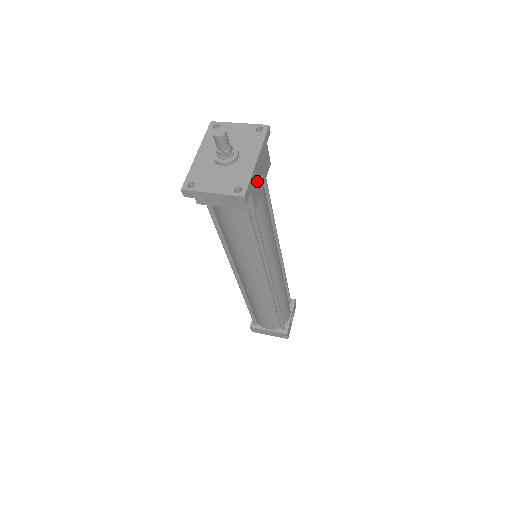
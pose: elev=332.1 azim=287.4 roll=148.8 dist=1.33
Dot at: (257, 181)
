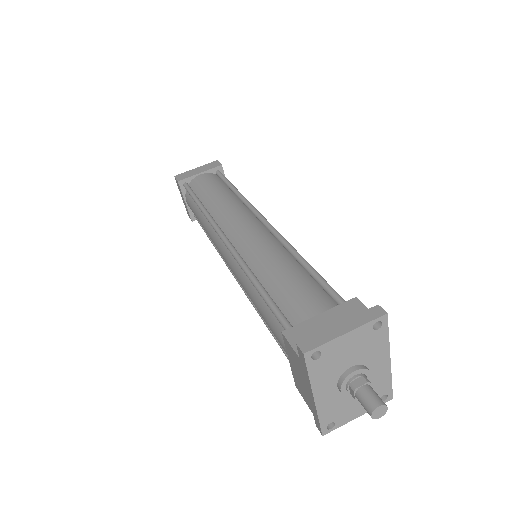
Dot at: occluded
